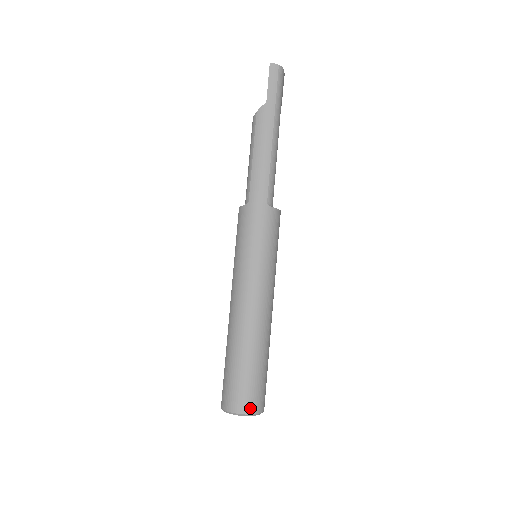
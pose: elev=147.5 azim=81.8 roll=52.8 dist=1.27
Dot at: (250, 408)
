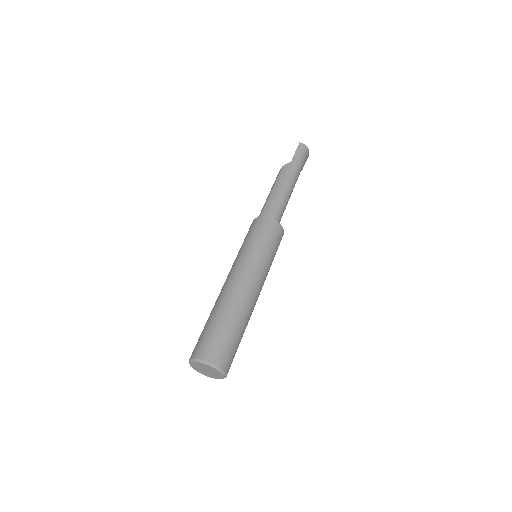
Dot at: (215, 359)
